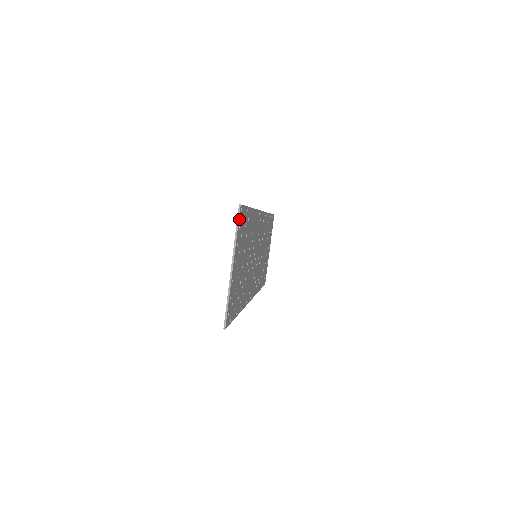
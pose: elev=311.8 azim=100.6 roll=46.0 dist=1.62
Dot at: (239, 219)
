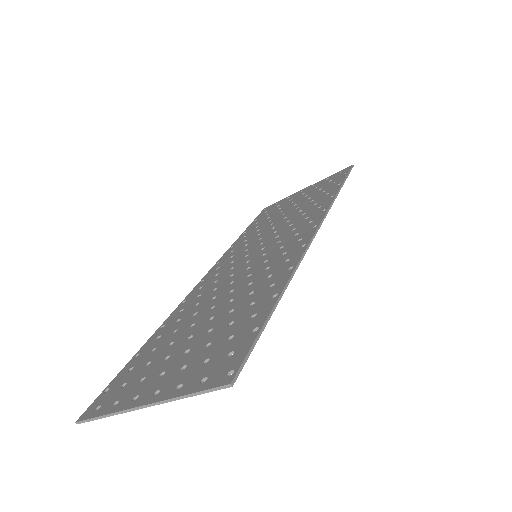
Dot at: (212, 387)
